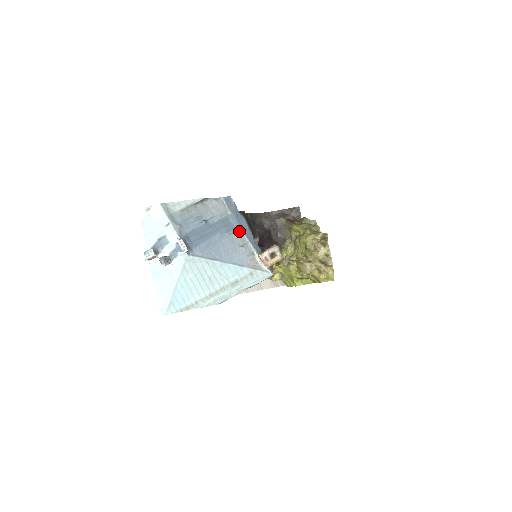
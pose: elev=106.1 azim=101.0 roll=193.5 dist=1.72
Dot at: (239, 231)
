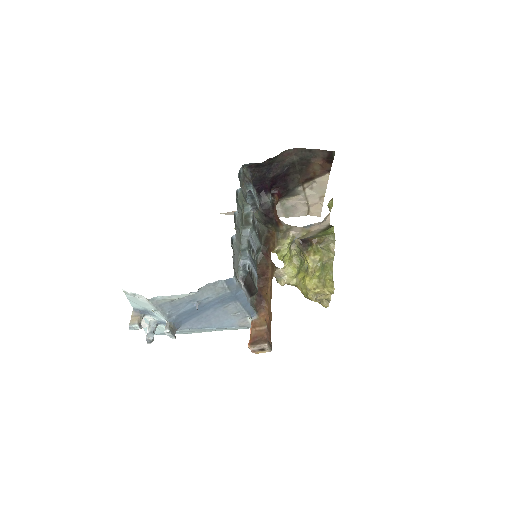
Dot at: (236, 303)
